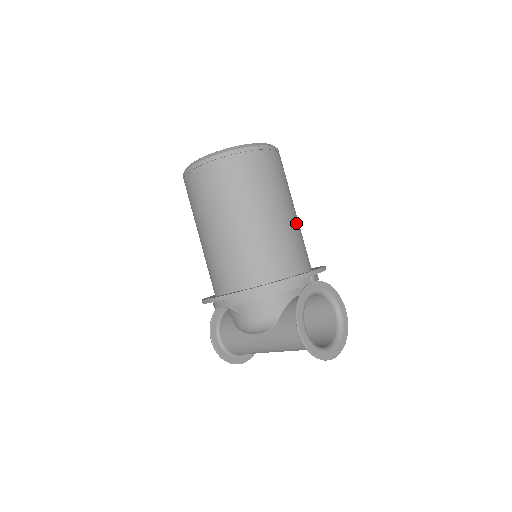
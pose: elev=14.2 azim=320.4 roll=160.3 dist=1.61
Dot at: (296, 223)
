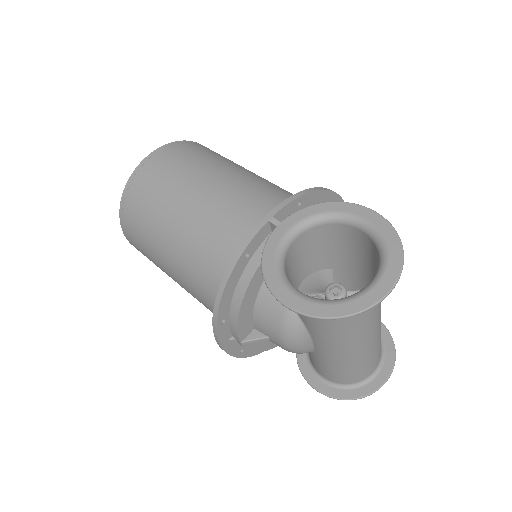
Dot at: (239, 183)
